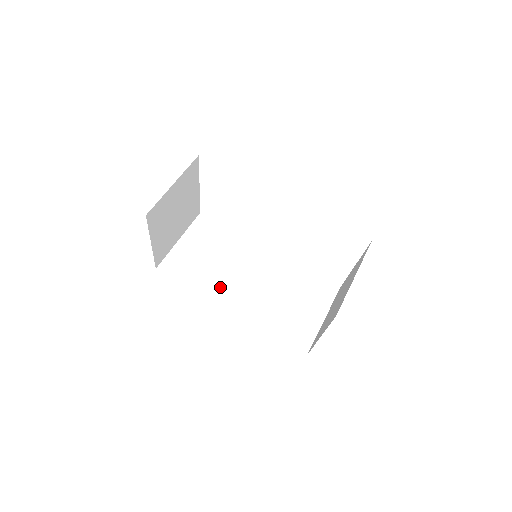
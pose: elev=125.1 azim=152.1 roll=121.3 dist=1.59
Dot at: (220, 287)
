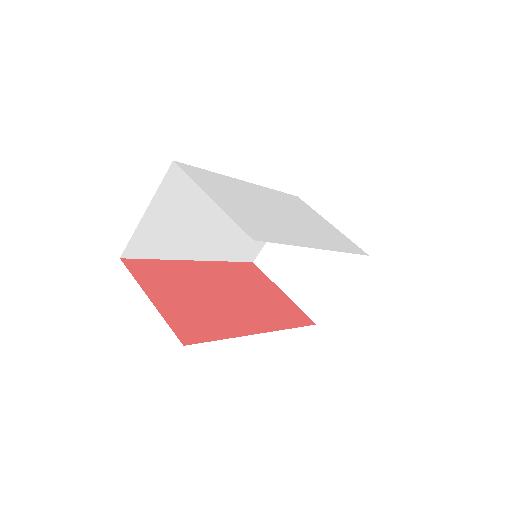
Dot at: (192, 244)
